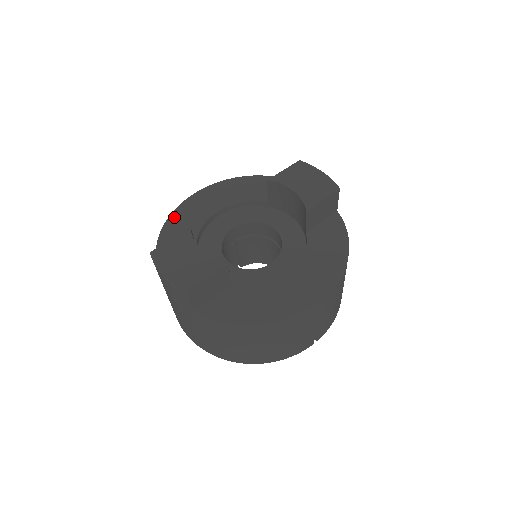
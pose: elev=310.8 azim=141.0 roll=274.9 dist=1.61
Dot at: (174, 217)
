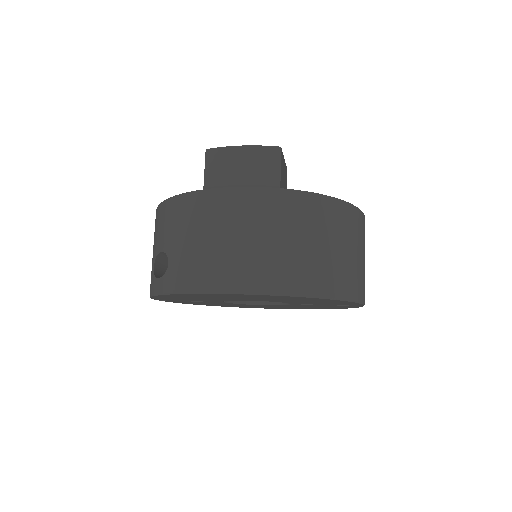
Dot at: occluded
